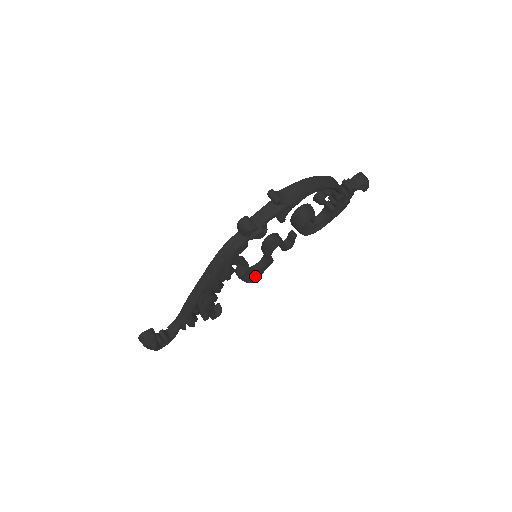
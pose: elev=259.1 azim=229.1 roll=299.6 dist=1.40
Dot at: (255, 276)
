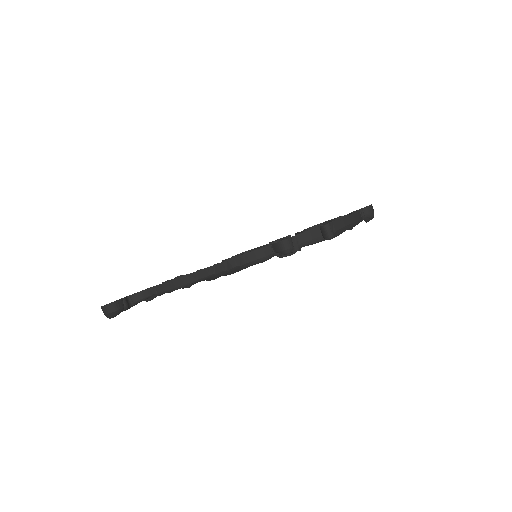
Dot at: occluded
